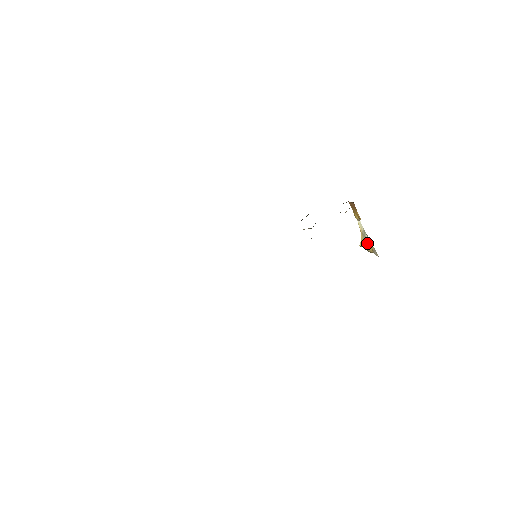
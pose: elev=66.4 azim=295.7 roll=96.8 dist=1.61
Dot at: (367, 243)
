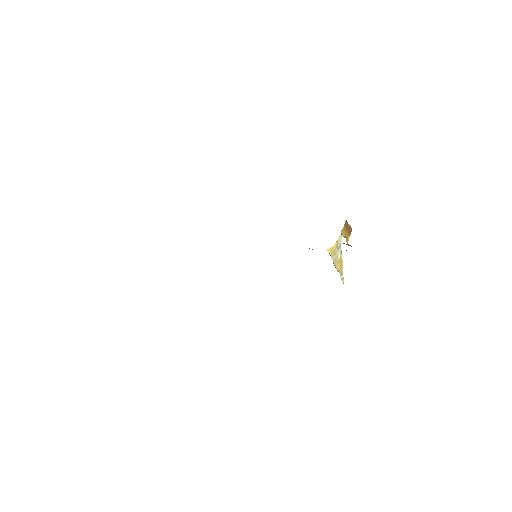
Dot at: (337, 258)
